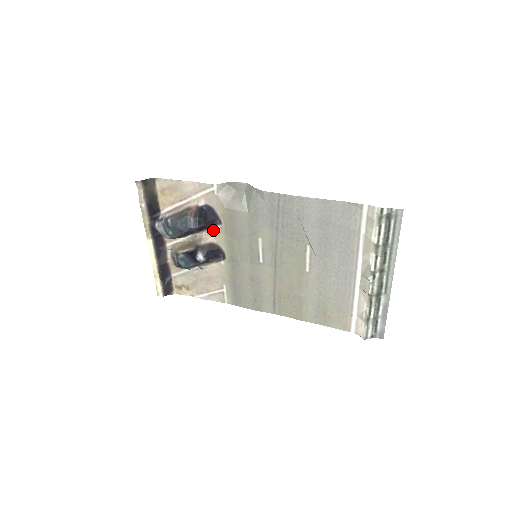
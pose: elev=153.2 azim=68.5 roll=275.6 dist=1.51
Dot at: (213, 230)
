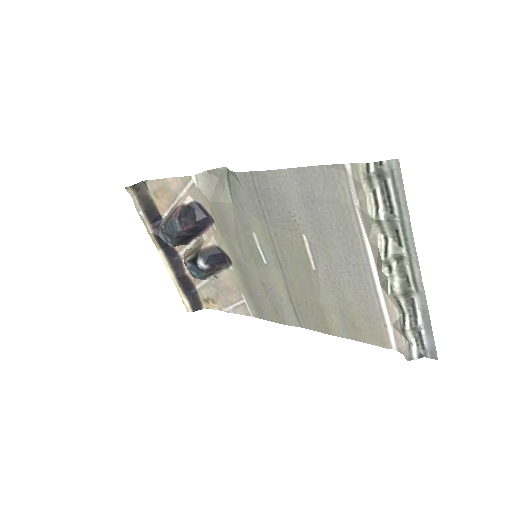
Dot at: (211, 231)
